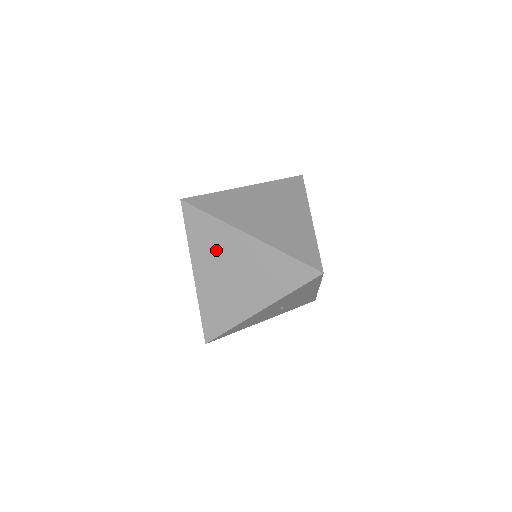
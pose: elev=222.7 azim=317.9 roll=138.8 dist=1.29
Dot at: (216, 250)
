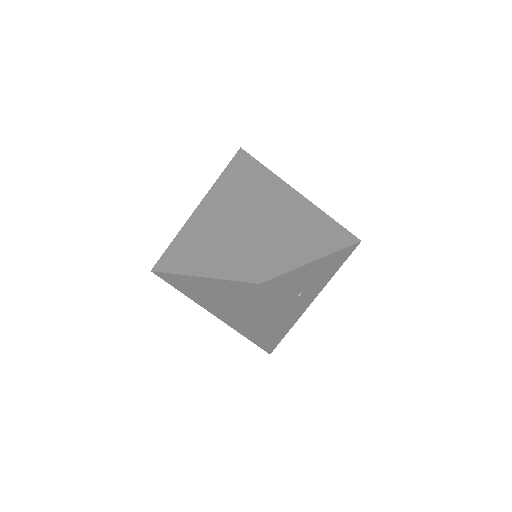
Dot at: (199, 294)
